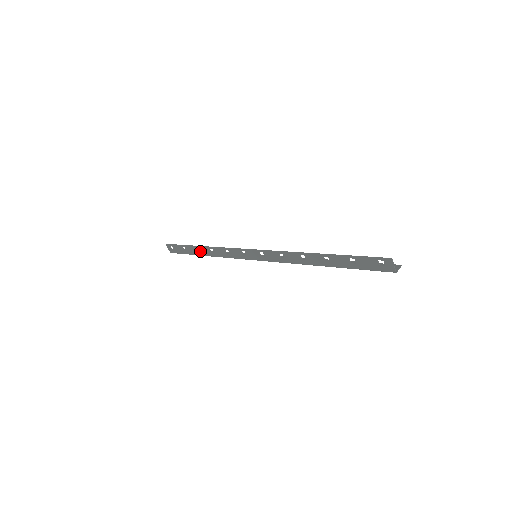
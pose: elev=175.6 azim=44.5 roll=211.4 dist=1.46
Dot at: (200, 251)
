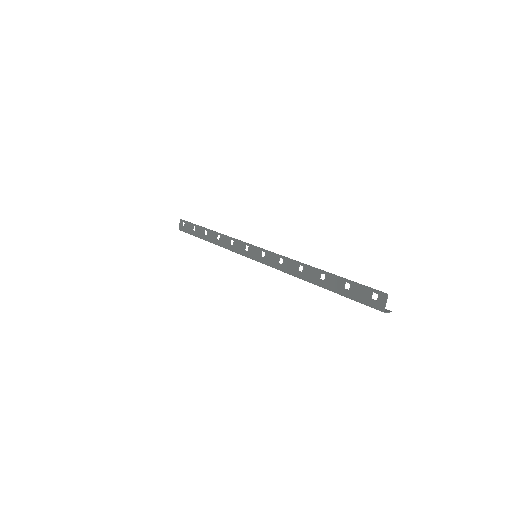
Dot at: (207, 235)
